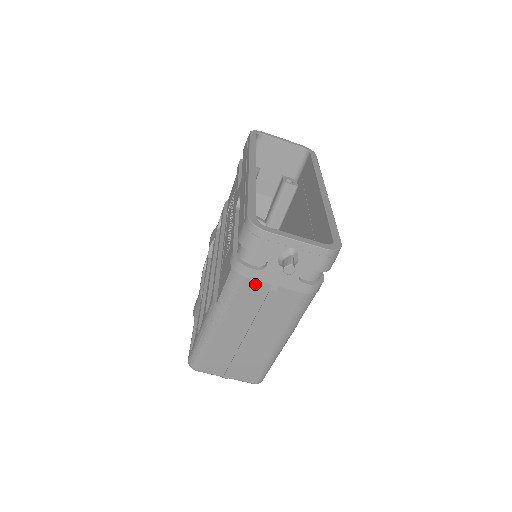
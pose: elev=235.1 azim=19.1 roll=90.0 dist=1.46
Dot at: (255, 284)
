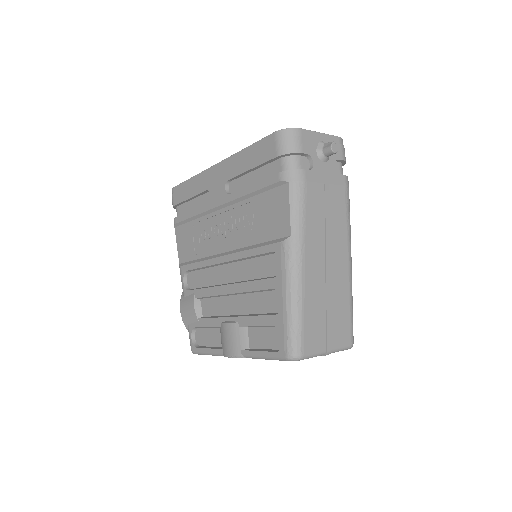
Dot at: (313, 187)
